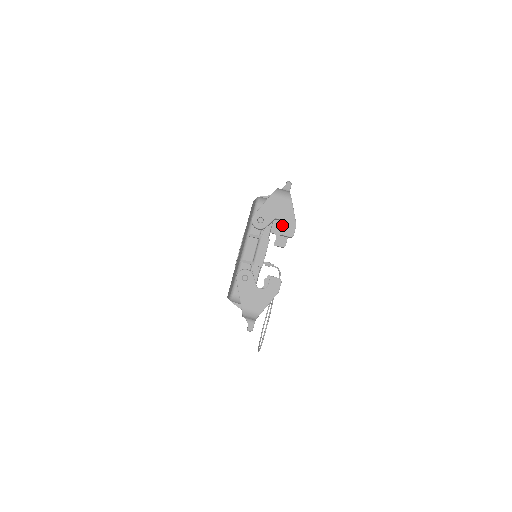
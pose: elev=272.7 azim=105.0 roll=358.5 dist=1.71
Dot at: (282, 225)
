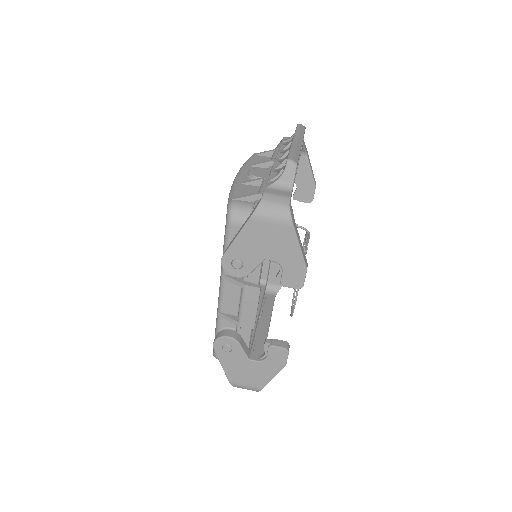
Dot at: occluded
